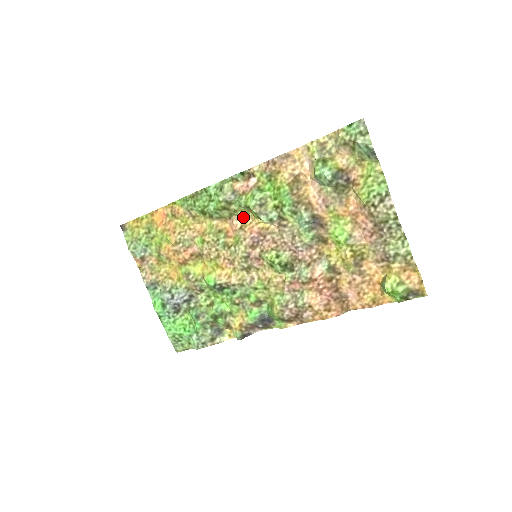
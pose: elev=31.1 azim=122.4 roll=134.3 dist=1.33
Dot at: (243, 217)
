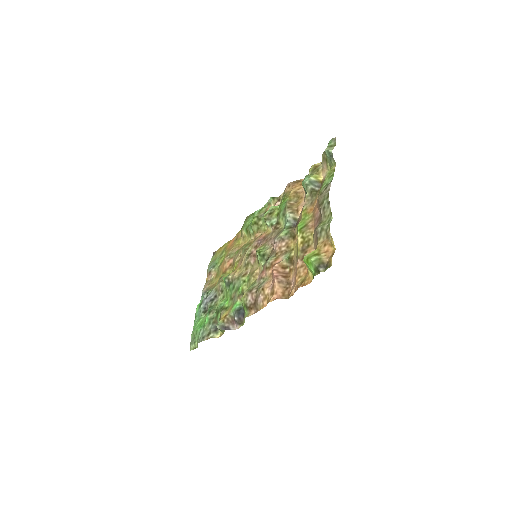
Dot at: (264, 231)
